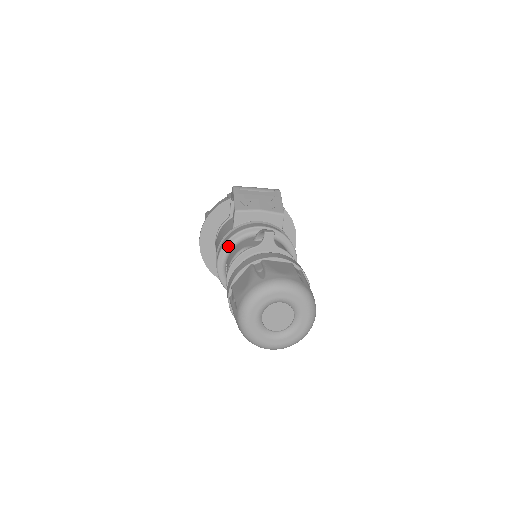
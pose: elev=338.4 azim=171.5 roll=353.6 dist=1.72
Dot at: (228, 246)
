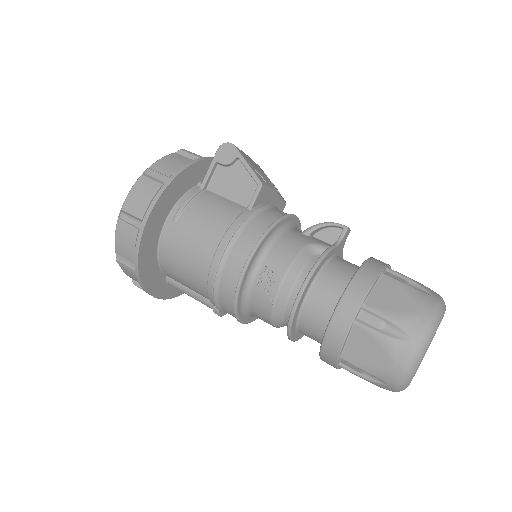
Dot at: (267, 238)
